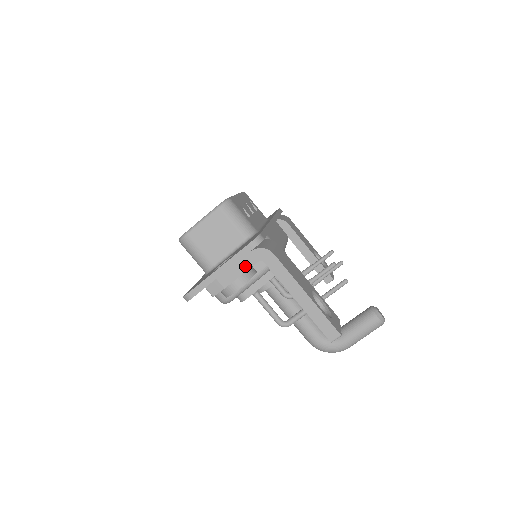
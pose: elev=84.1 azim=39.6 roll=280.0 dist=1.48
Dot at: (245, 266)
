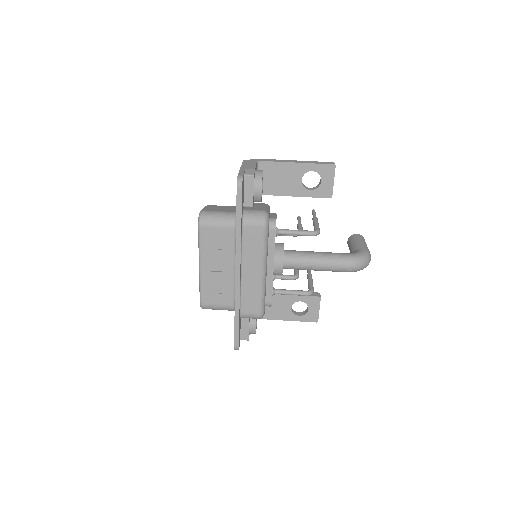
Dot at: (253, 164)
